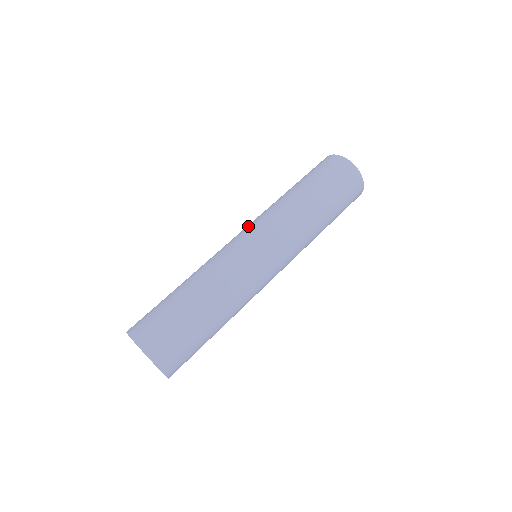
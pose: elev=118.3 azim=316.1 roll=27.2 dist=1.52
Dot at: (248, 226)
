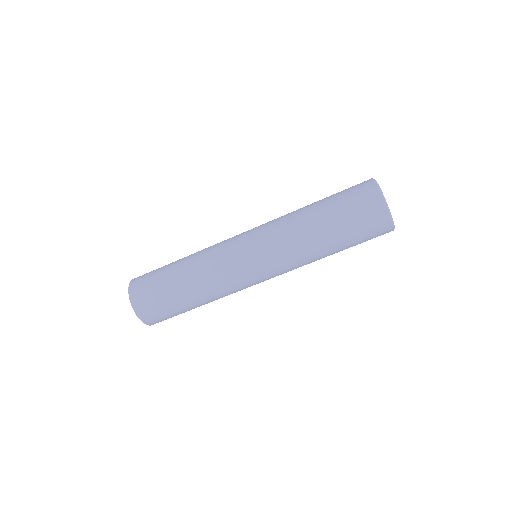
Dot at: (255, 230)
